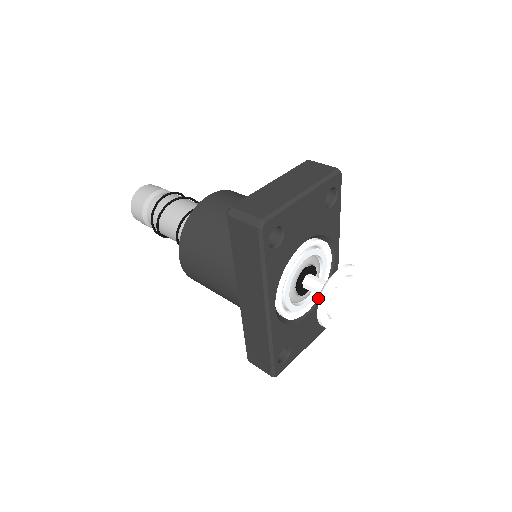
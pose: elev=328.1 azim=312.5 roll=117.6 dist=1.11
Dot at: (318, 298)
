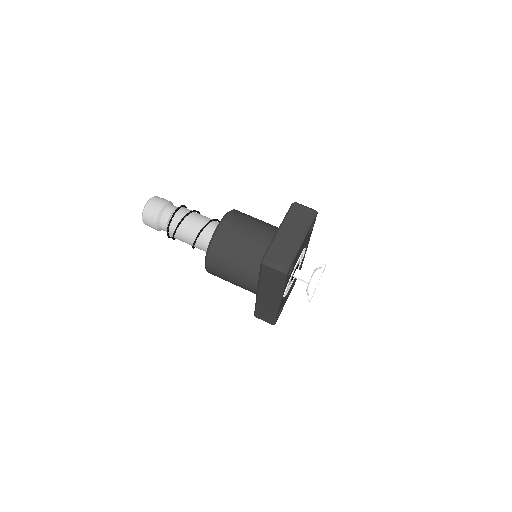
Dot at: occluded
